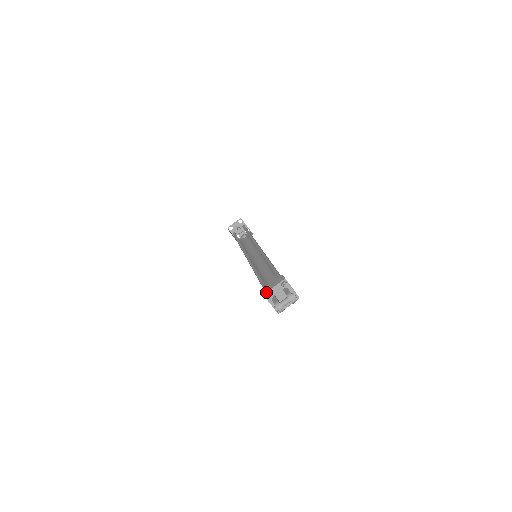
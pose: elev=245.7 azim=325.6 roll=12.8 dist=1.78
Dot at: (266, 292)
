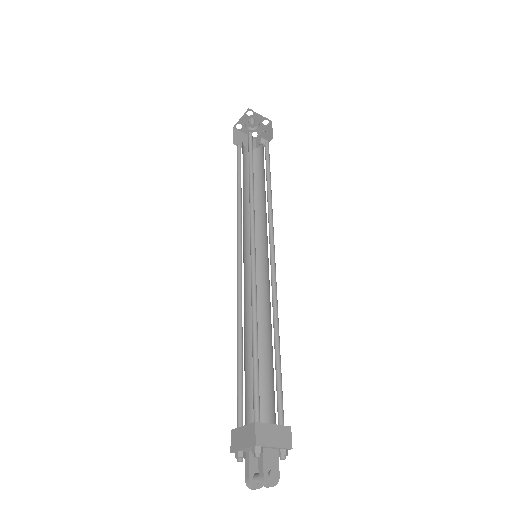
Dot at: (233, 451)
